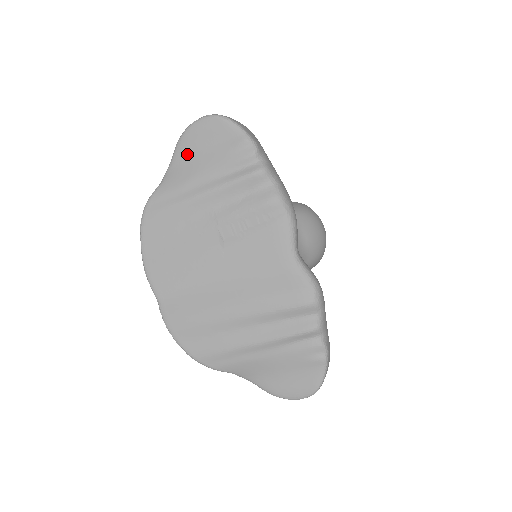
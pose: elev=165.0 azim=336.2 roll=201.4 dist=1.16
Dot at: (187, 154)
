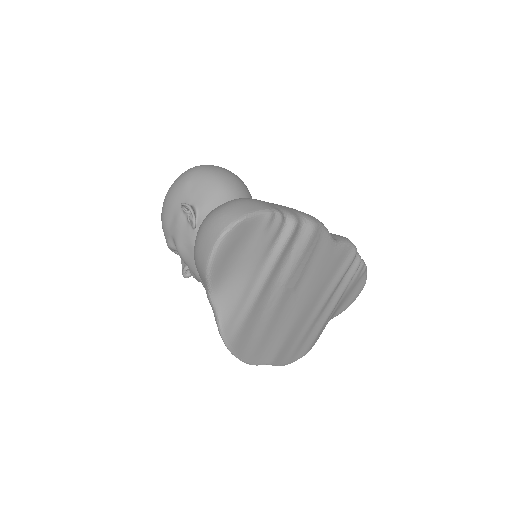
Dot at: (225, 273)
